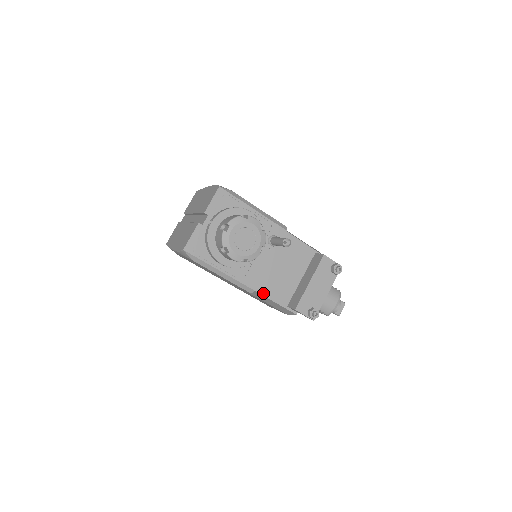
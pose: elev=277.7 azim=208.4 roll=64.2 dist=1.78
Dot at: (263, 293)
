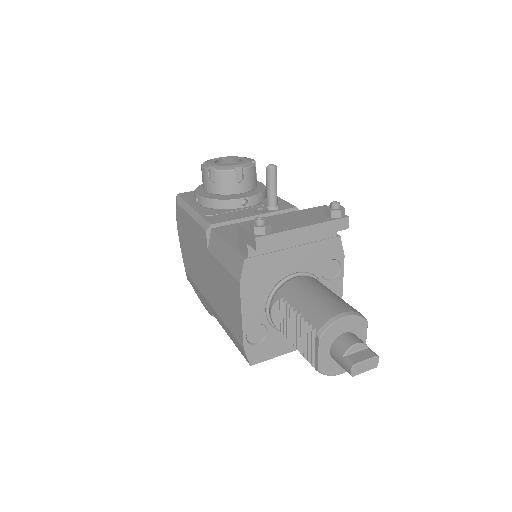
Dot at: (220, 233)
